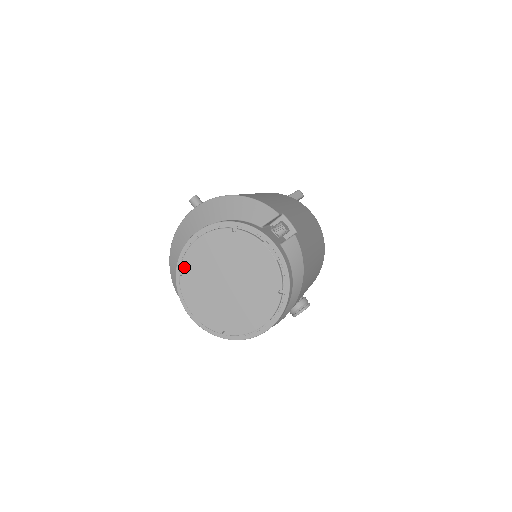
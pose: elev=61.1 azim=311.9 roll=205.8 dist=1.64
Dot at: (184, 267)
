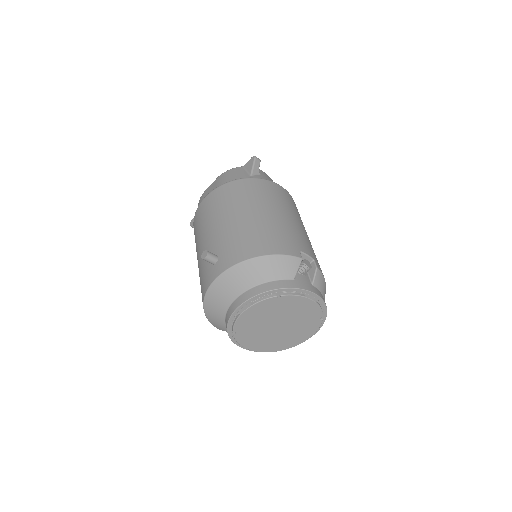
Dot at: (237, 329)
